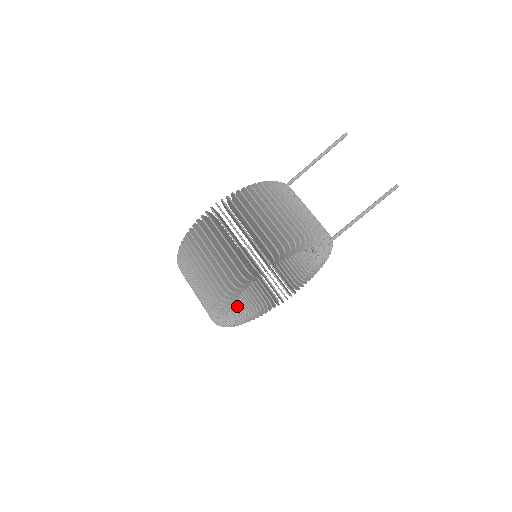
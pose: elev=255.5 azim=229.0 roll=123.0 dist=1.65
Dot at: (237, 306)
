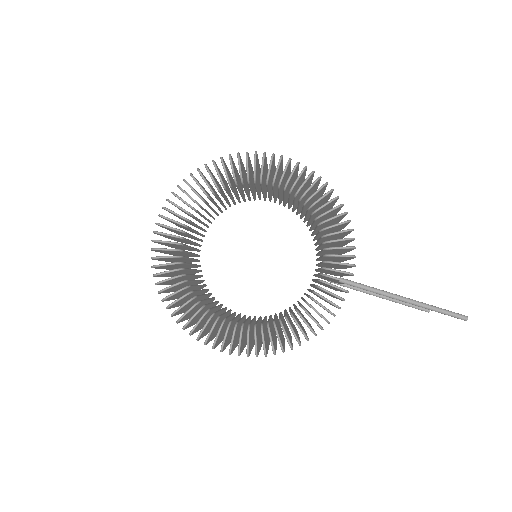
Dot at: (186, 245)
